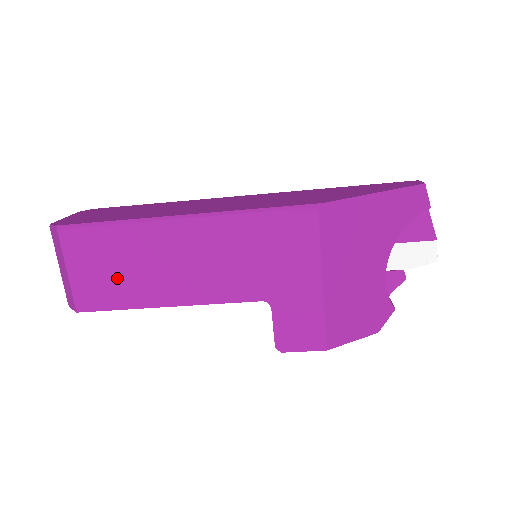
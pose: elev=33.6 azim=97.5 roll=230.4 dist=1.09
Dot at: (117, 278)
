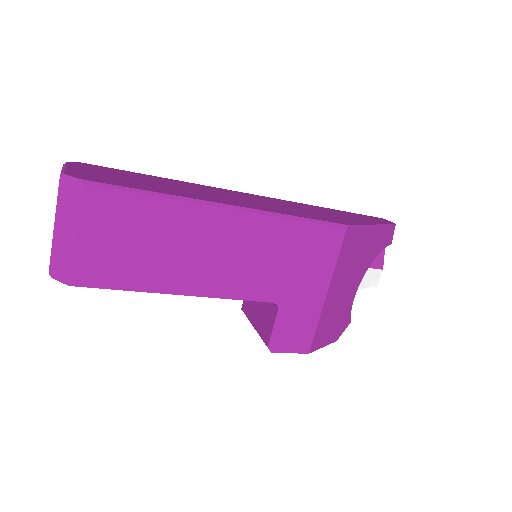
Dot at: (136, 255)
